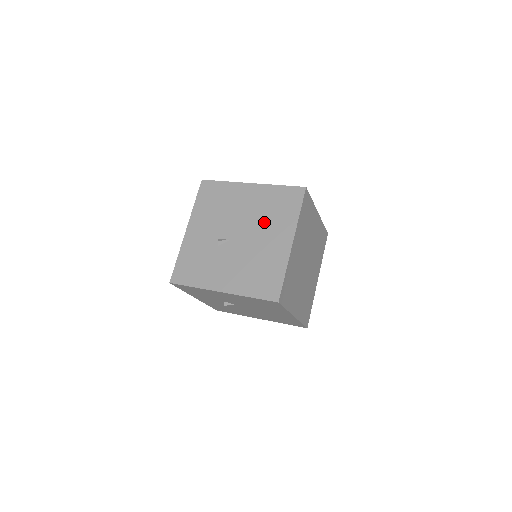
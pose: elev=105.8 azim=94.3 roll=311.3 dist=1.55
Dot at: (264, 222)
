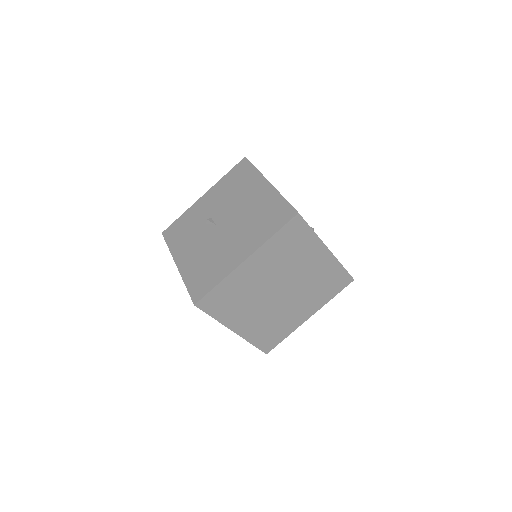
Dot at: (246, 225)
